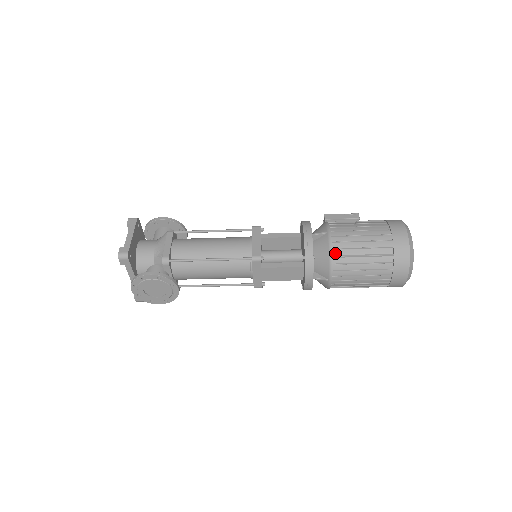
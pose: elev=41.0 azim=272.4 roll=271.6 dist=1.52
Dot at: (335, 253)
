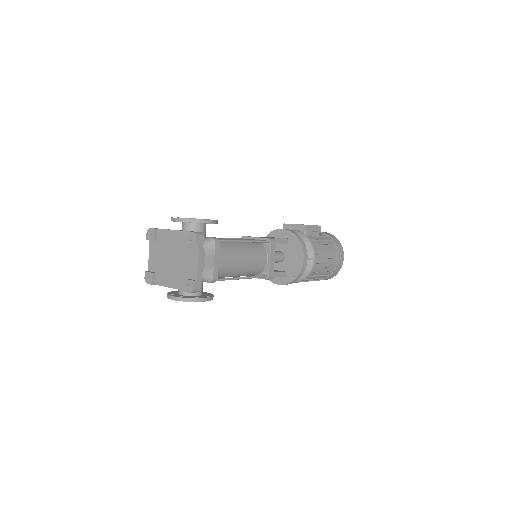
Dot at: (309, 275)
